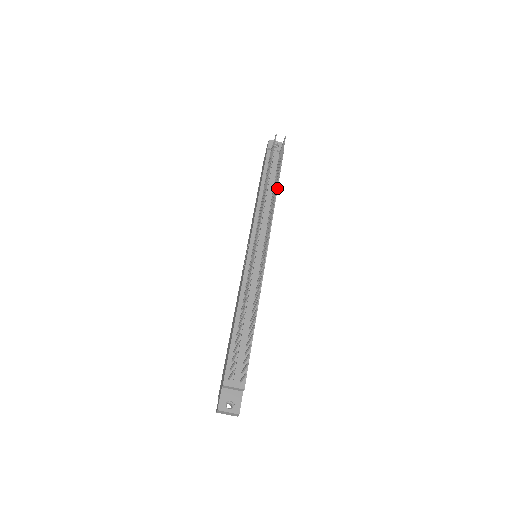
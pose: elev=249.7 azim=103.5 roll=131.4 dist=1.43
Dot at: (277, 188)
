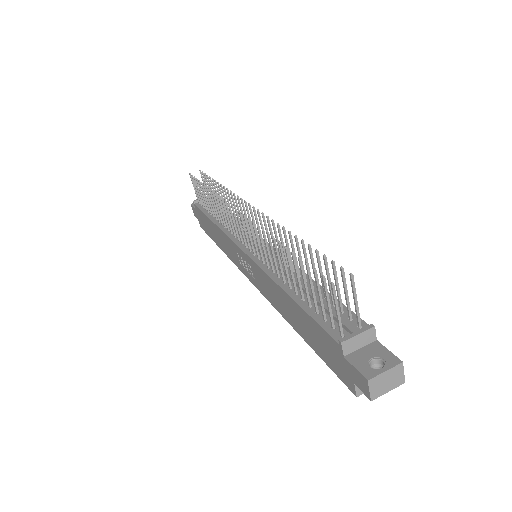
Dot at: occluded
